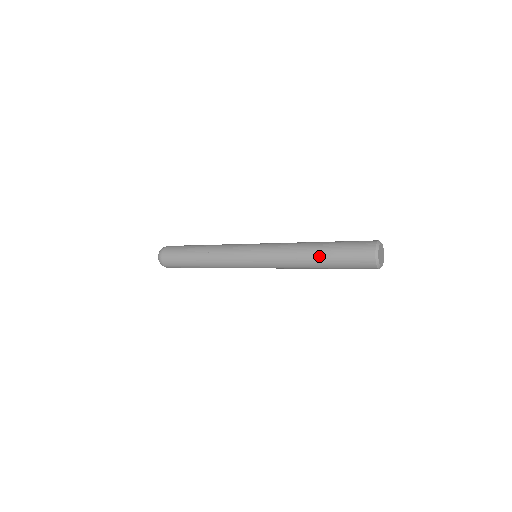
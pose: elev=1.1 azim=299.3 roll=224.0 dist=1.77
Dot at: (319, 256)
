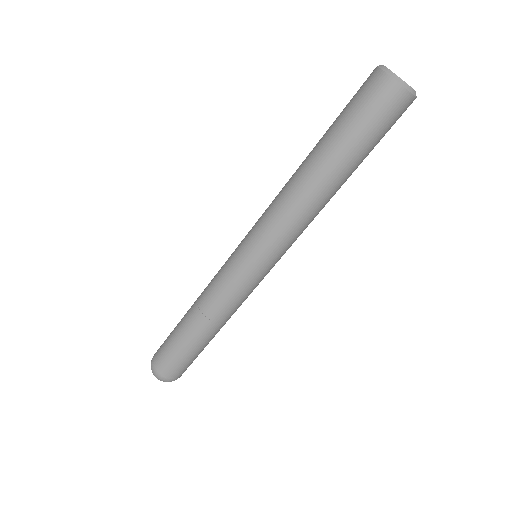
Dot at: occluded
